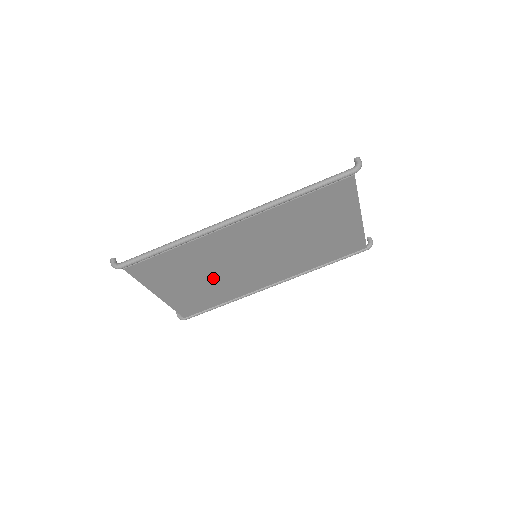
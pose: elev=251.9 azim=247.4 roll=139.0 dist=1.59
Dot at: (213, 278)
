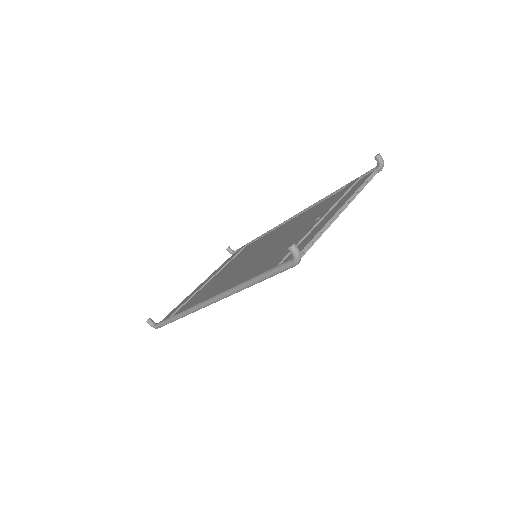
Dot at: occluded
